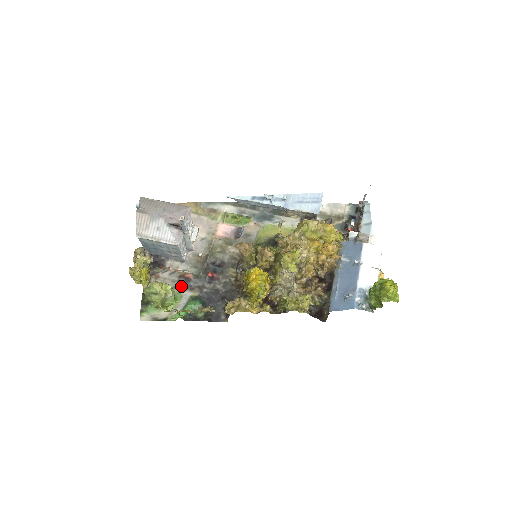
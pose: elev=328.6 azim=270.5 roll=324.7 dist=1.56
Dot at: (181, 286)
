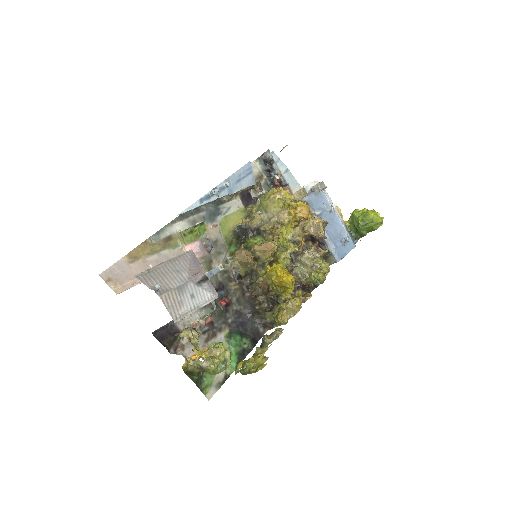
Dot at: (209, 335)
